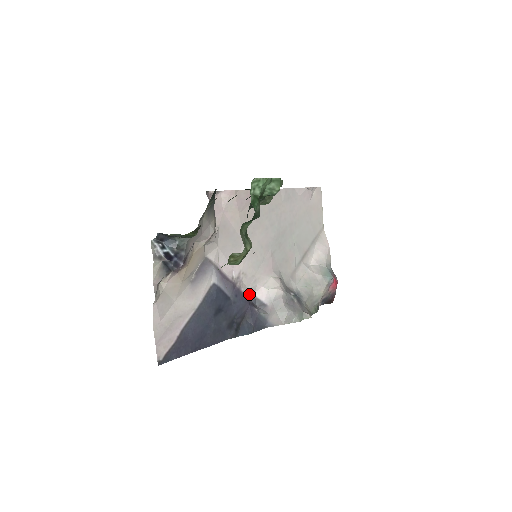
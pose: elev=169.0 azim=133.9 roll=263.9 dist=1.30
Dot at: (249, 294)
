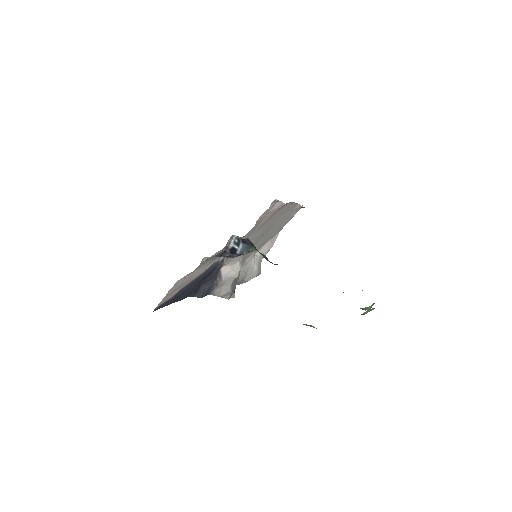
Dot at: occluded
